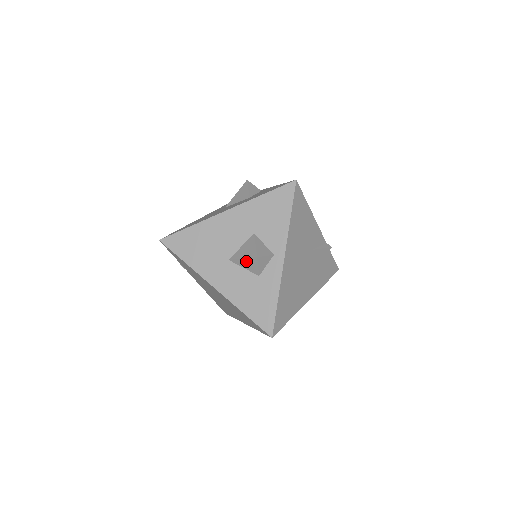
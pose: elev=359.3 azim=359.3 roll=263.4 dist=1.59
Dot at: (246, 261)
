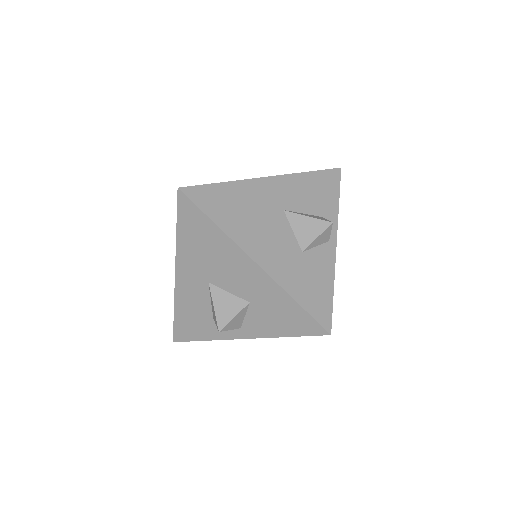
Dot at: (214, 311)
